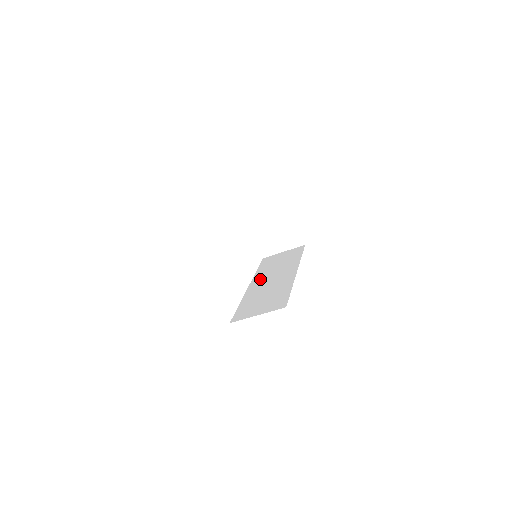
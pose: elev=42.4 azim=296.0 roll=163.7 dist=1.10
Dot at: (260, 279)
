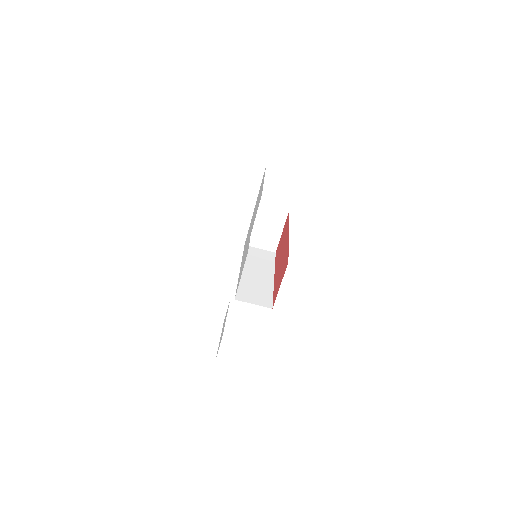
Dot at: (248, 268)
